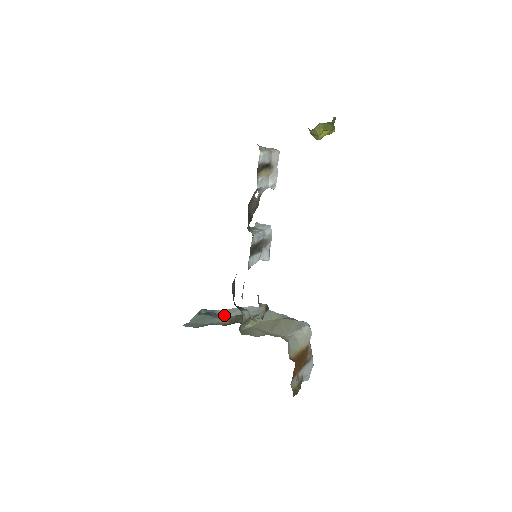
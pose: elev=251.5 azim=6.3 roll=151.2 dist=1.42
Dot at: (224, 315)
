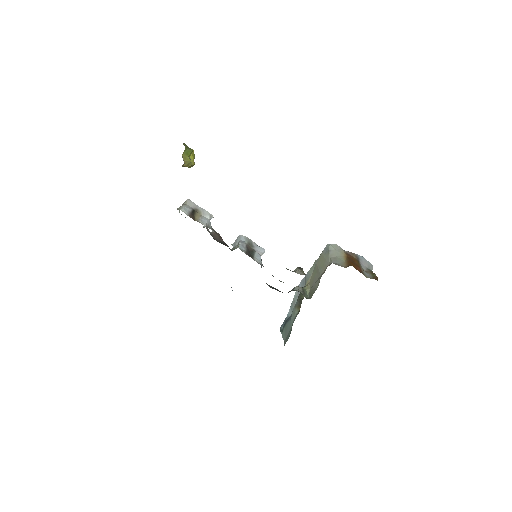
Dot at: occluded
